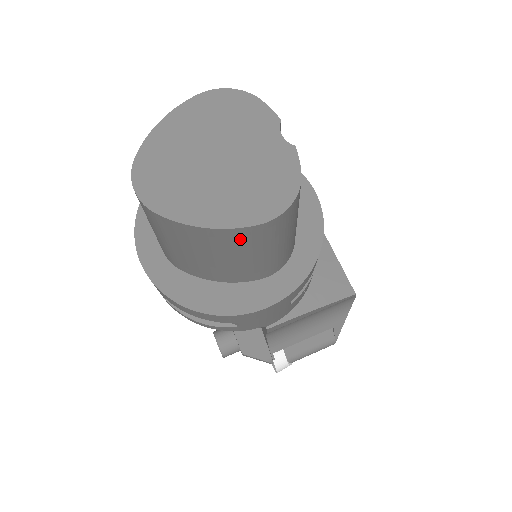
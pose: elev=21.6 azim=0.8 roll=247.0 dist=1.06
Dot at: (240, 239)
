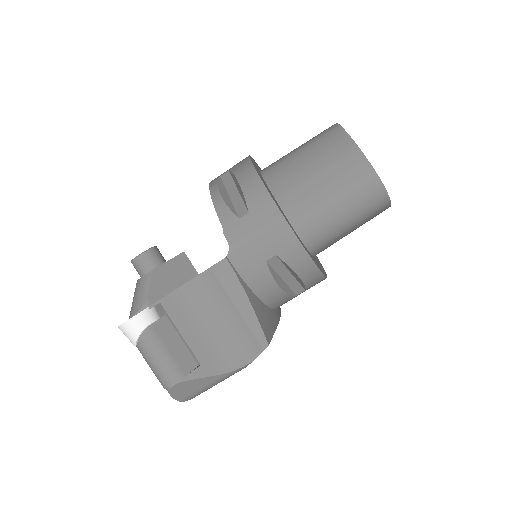
Dot at: (353, 168)
